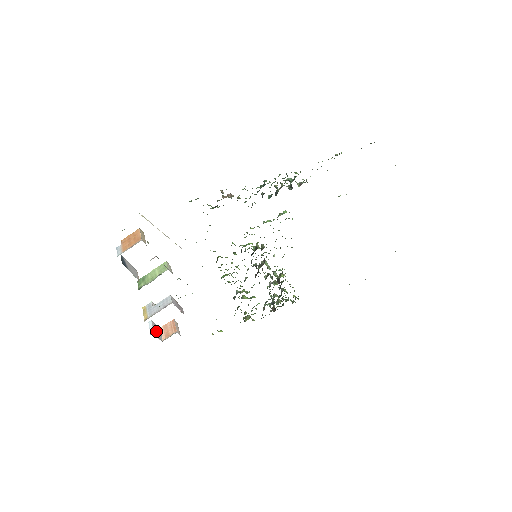
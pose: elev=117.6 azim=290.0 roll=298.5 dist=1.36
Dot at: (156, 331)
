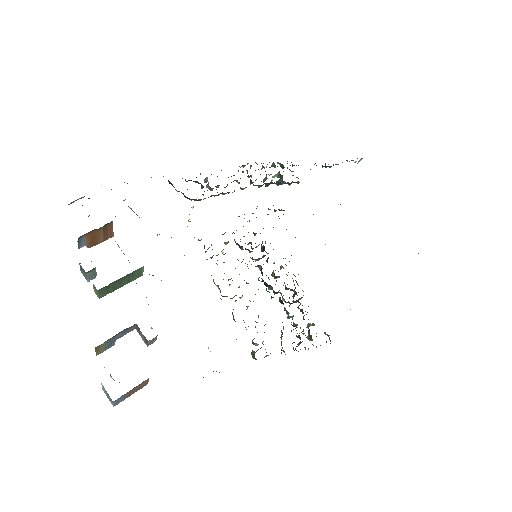
Dot at: occluded
